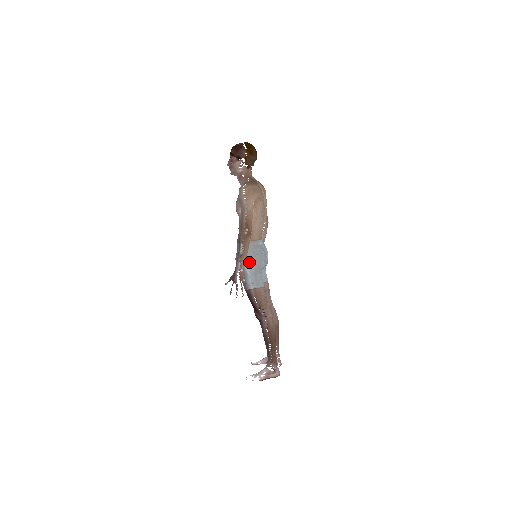
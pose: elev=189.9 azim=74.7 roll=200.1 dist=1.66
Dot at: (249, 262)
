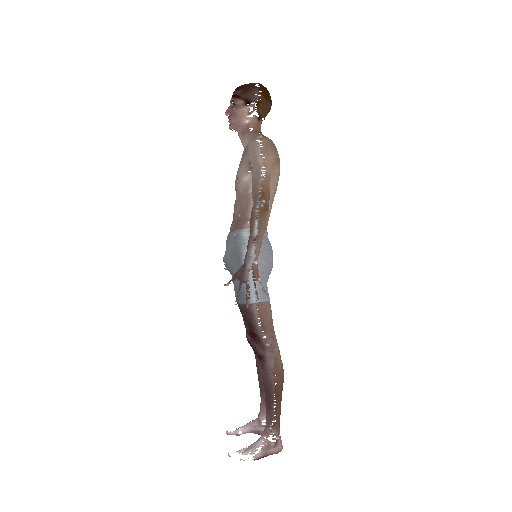
Dot at: occluded
